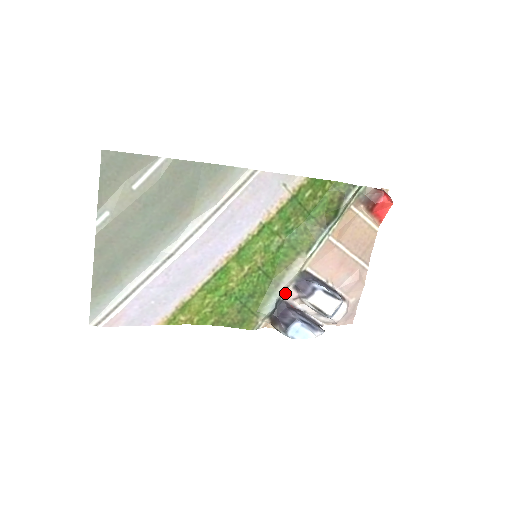
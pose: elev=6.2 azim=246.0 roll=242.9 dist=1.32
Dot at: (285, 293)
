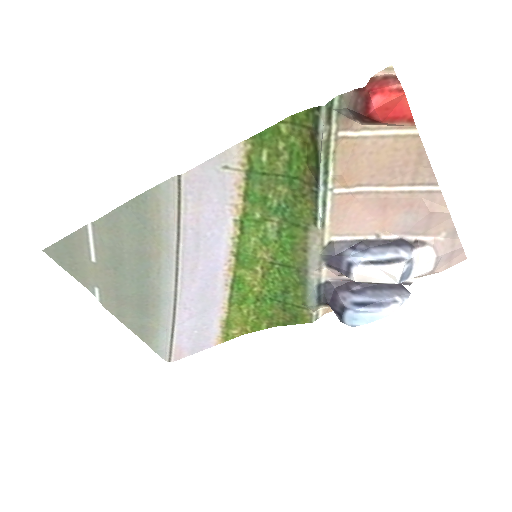
Dot at: (322, 275)
